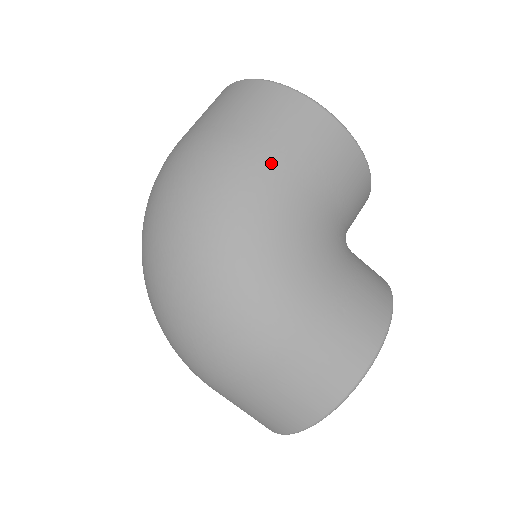
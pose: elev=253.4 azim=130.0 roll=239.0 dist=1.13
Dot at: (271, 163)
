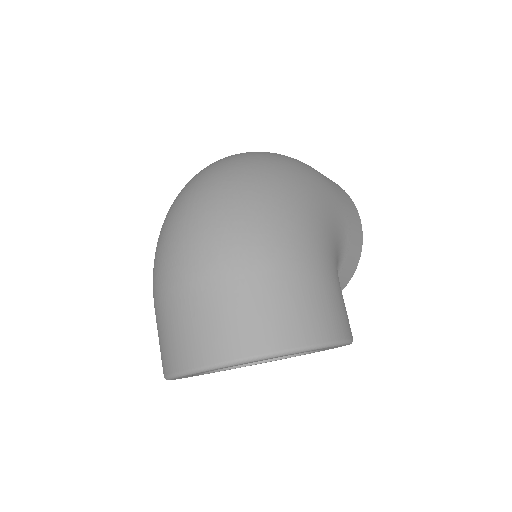
Dot at: (333, 192)
